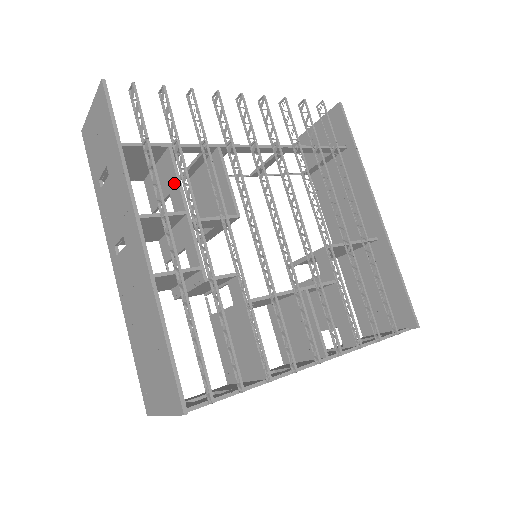
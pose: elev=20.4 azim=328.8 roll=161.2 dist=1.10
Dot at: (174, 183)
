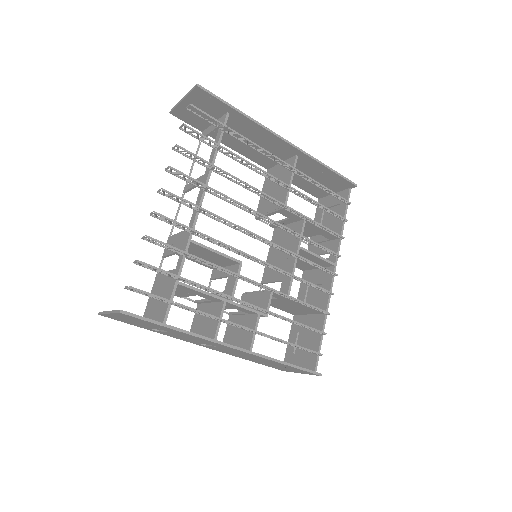
Dot at: (200, 294)
